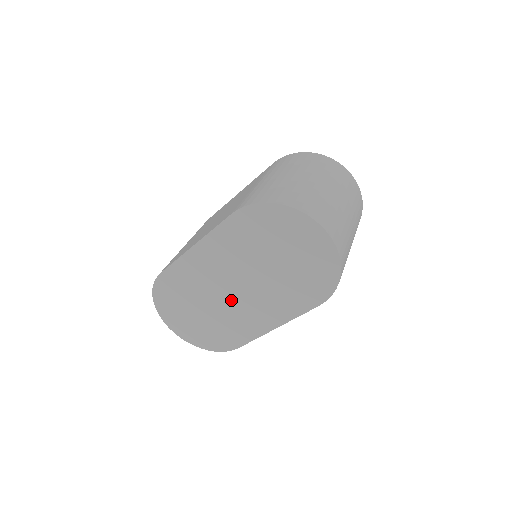
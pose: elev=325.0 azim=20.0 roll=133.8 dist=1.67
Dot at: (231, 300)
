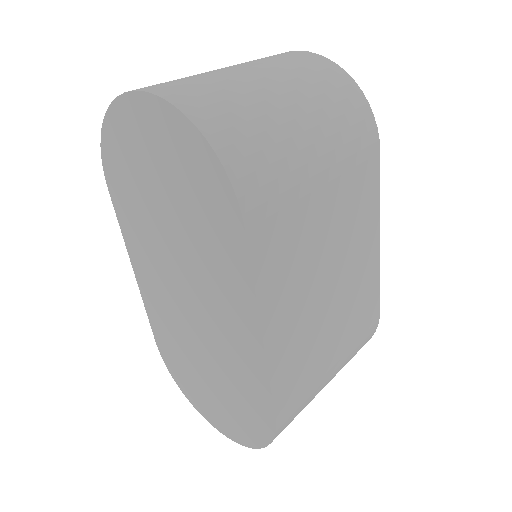
Dot at: (202, 325)
